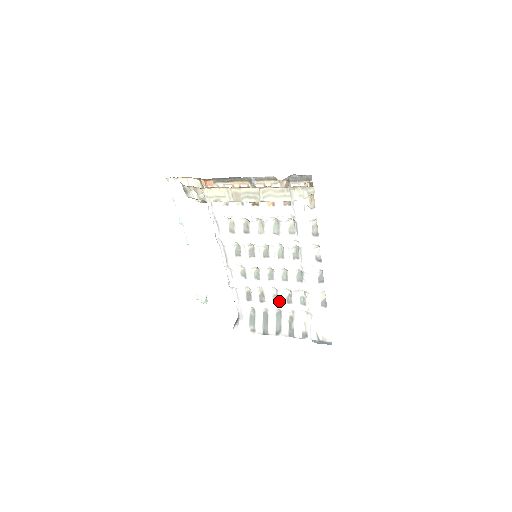
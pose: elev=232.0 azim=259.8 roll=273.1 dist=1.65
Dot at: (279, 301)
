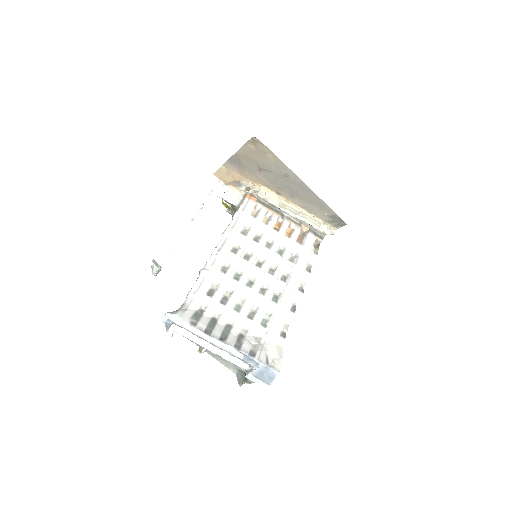
Dot at: (241, 311)
